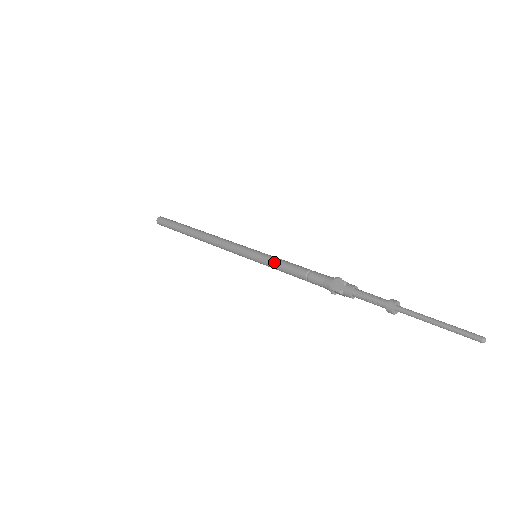
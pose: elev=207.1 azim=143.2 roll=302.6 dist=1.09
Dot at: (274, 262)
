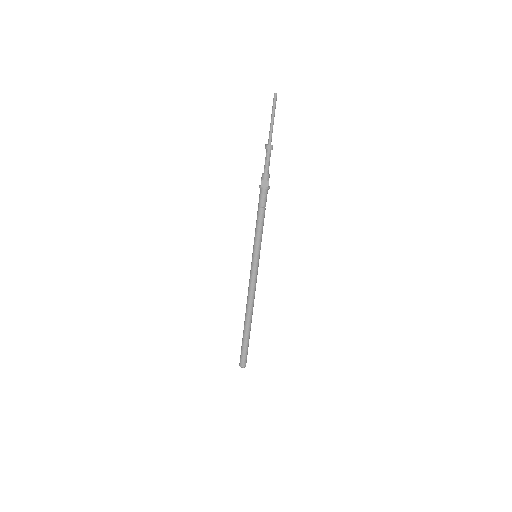
Dot at: occluded
